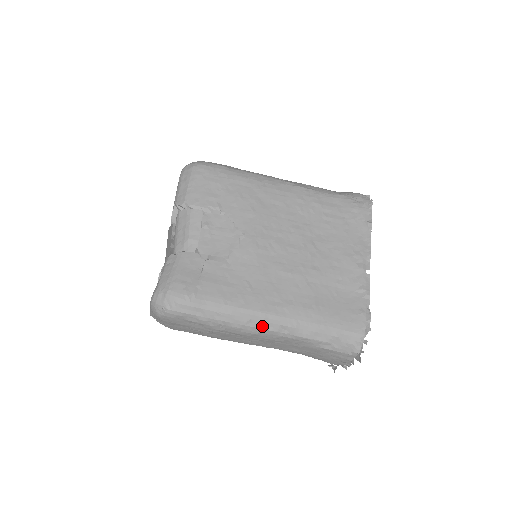
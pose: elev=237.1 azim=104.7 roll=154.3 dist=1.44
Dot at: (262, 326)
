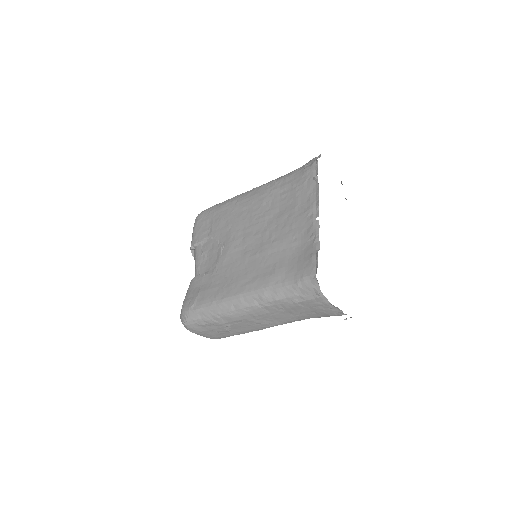
Dot at: (242, 306)
